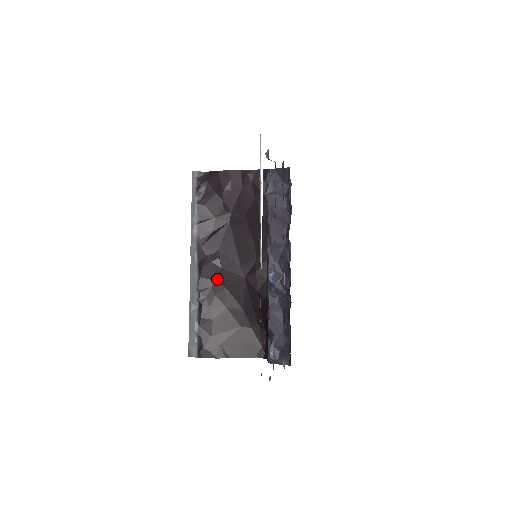
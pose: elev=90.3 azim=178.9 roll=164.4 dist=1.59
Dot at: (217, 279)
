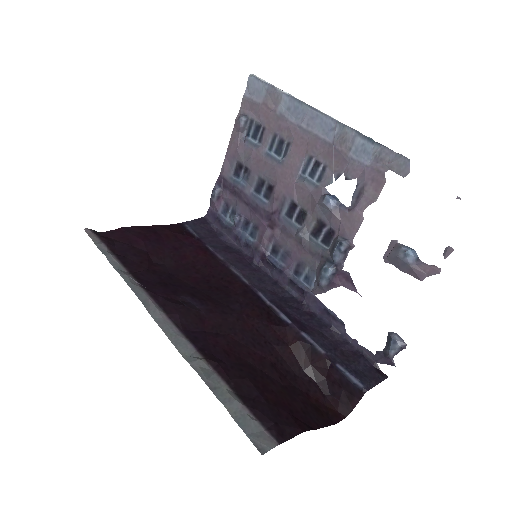
Dot at: (207, 328)
